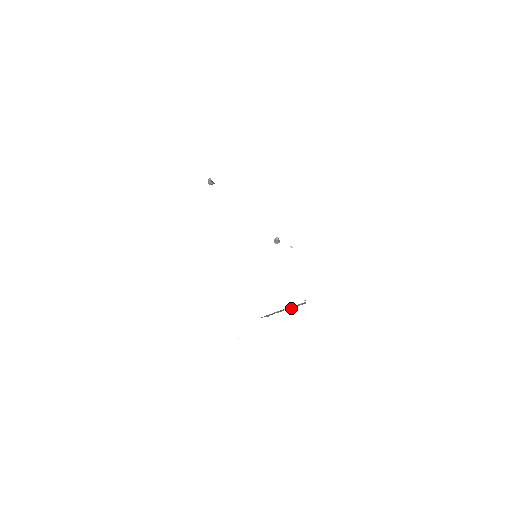
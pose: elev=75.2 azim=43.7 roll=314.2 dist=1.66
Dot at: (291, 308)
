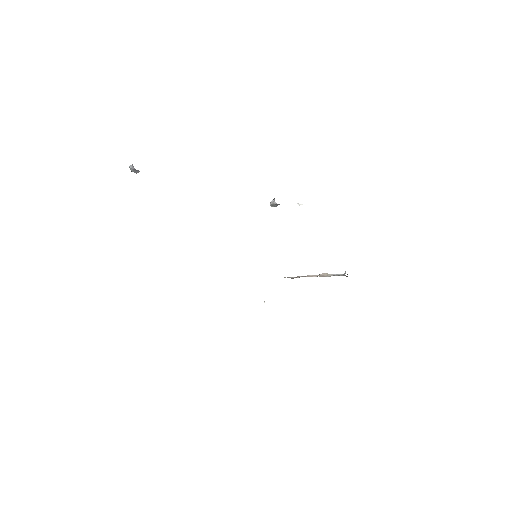
Dot at: (325, 276)
